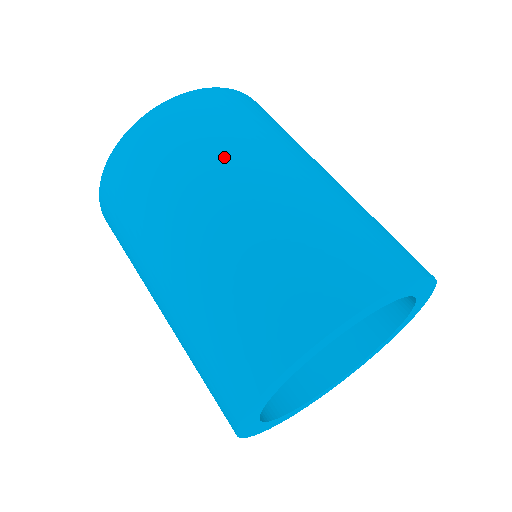
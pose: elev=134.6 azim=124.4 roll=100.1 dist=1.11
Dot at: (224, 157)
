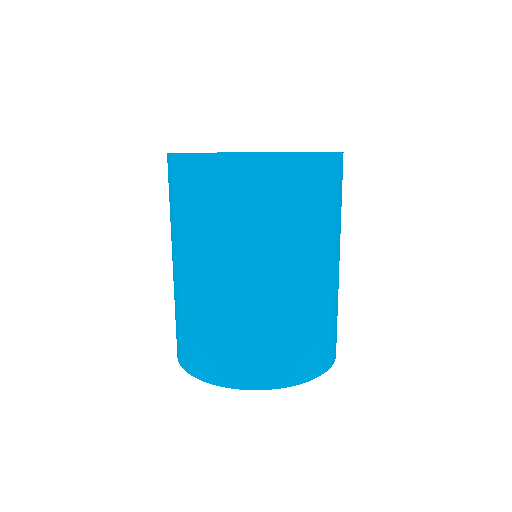
Dot at: (238, 242)
